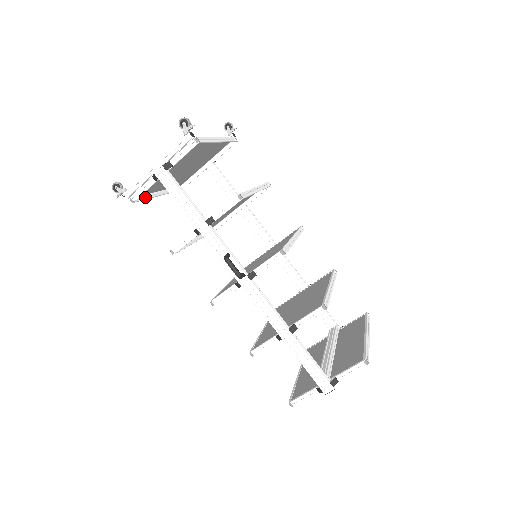
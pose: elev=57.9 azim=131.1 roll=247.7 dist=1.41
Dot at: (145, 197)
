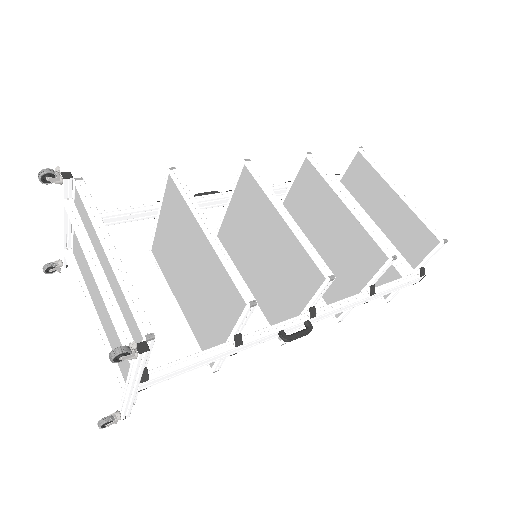
Dot at: occluded
